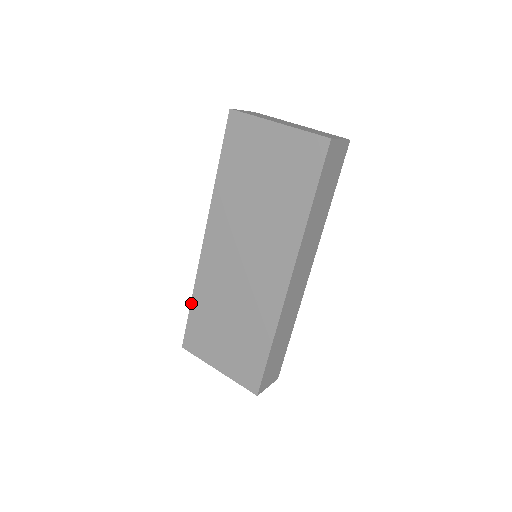
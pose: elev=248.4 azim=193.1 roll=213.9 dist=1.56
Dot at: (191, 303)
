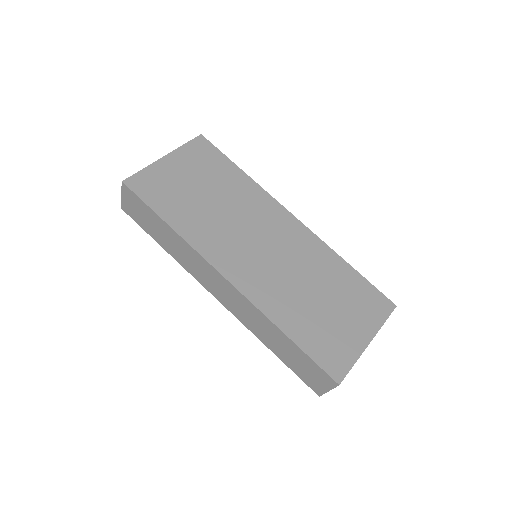
Dot at: (288, 336)
